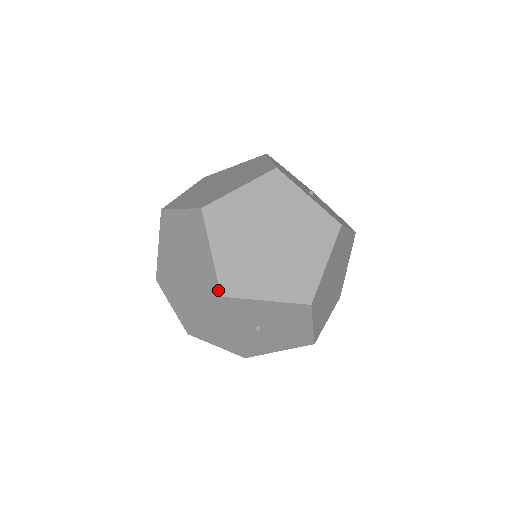
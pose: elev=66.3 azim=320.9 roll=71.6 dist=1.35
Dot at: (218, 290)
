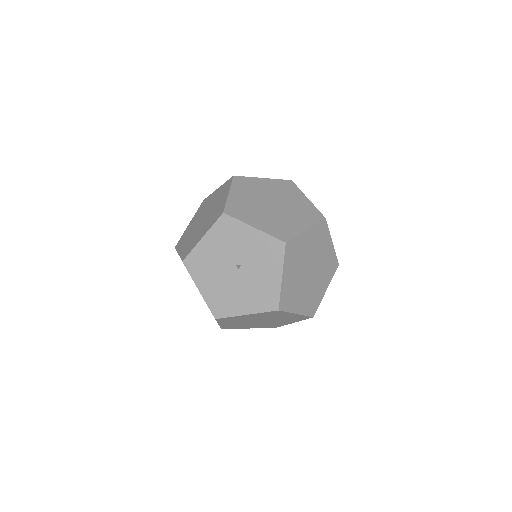
Dot at: (223, 210)
